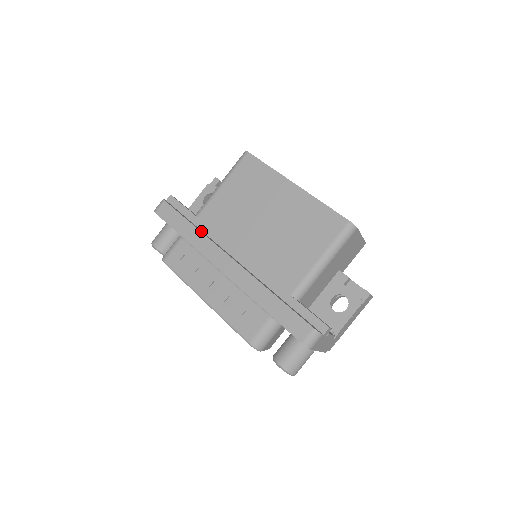
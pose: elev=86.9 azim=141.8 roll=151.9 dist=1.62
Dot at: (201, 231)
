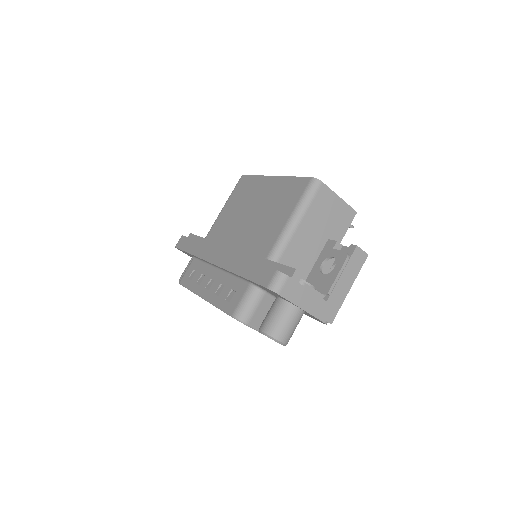
Dot at: occluded
